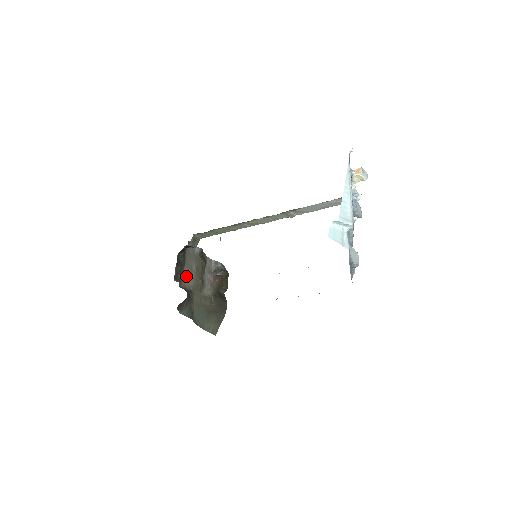
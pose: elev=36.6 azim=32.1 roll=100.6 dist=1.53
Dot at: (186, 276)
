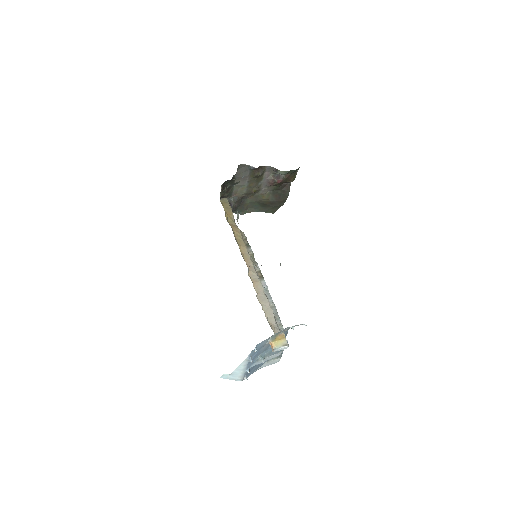
Dot at: (238, 188)
